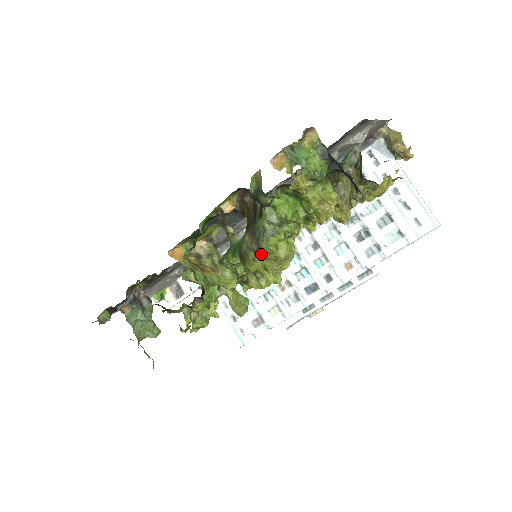
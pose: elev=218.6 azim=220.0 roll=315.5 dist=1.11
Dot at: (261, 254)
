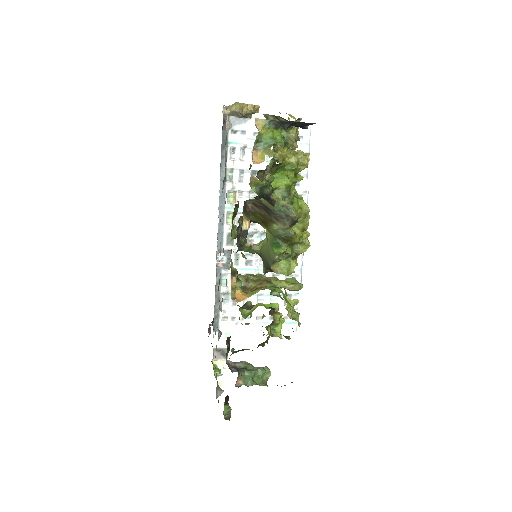
Dot at: (294, 225)
